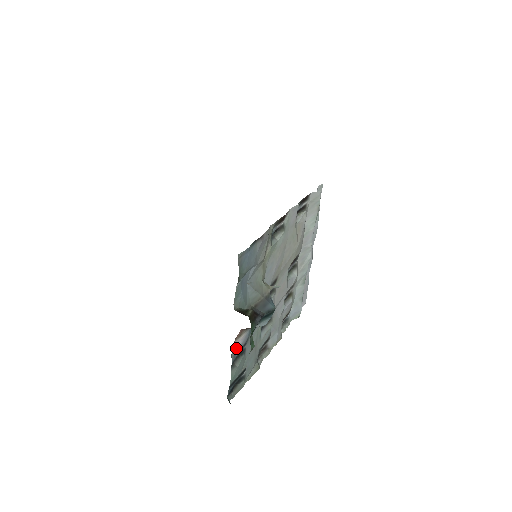
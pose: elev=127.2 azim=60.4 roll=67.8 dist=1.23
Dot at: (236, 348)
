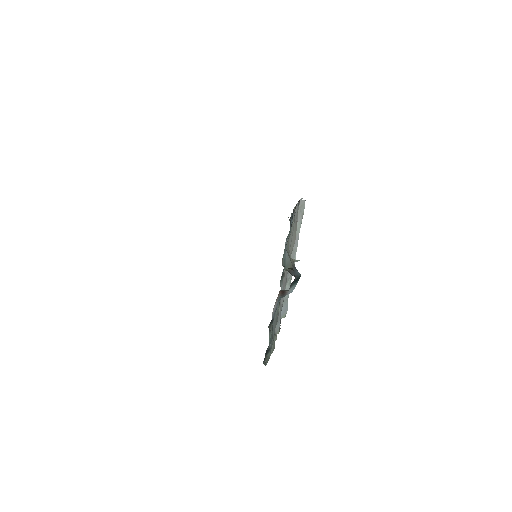
Dot at: (273, 311)
